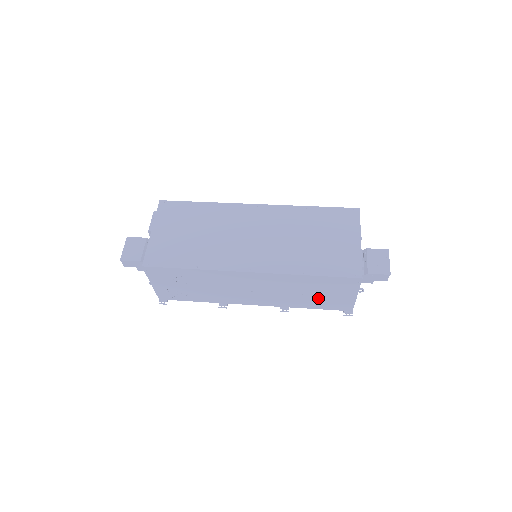
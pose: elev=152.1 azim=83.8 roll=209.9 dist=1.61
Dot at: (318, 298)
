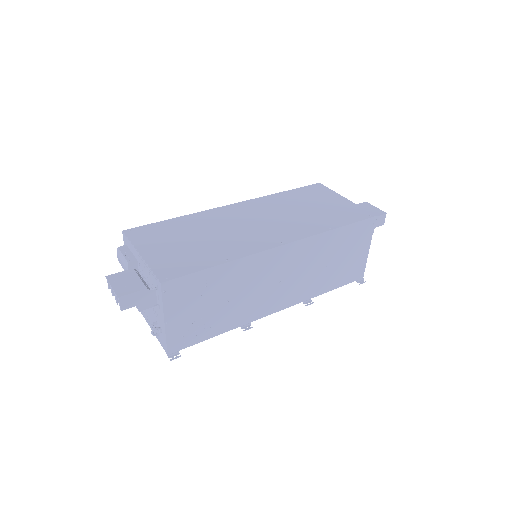
Dot at: (338, 268)
